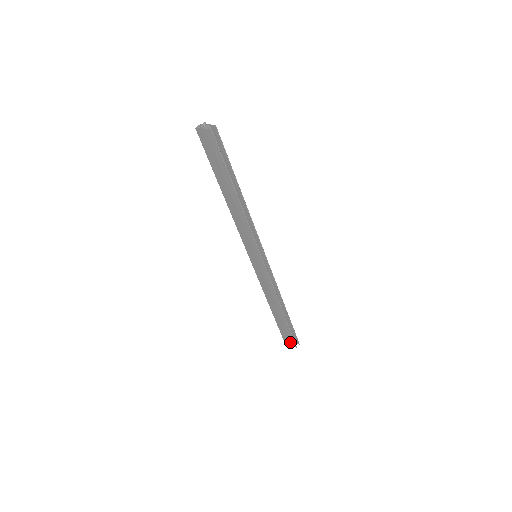
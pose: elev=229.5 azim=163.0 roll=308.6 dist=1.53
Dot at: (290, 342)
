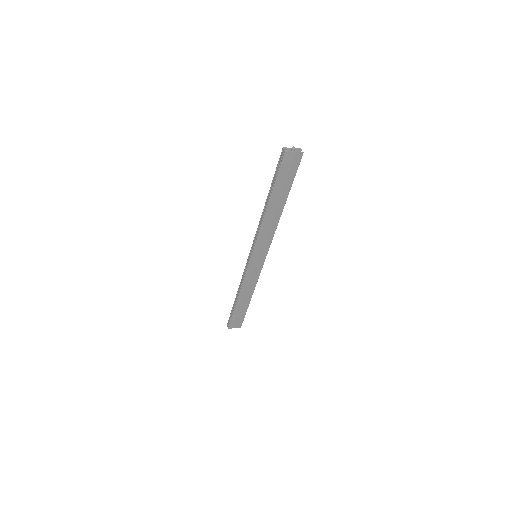
Dot at: (236, 325)
